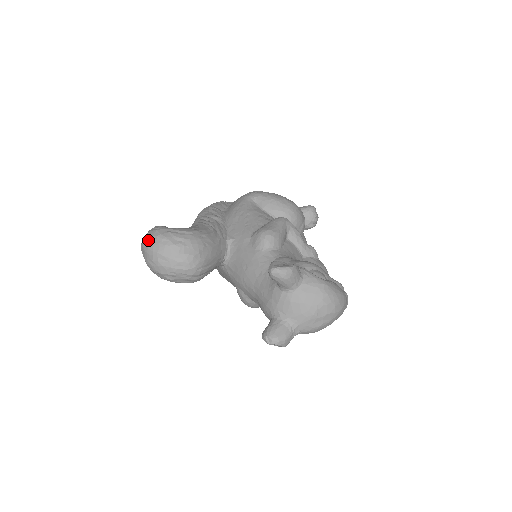
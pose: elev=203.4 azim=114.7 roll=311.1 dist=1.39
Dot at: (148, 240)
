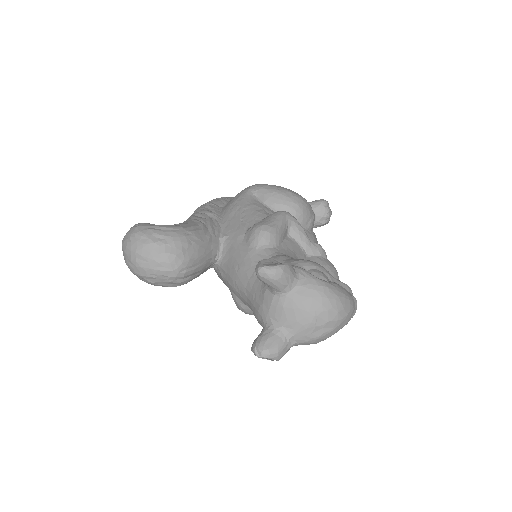
Dot at: (127, 238)
